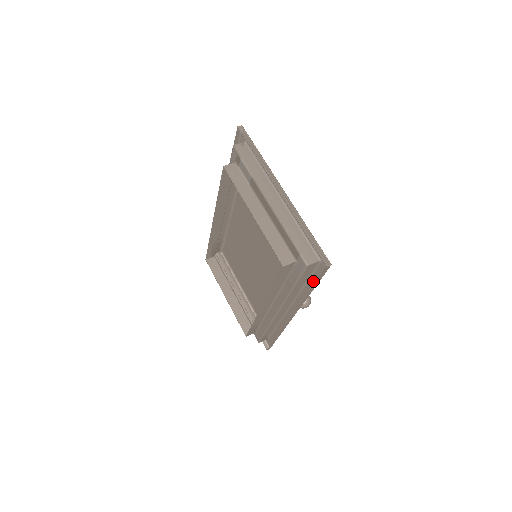
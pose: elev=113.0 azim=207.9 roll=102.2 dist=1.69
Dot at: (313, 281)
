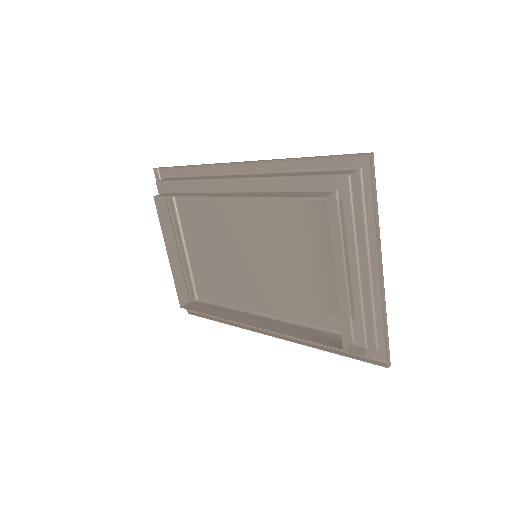
Dot at: occluded
